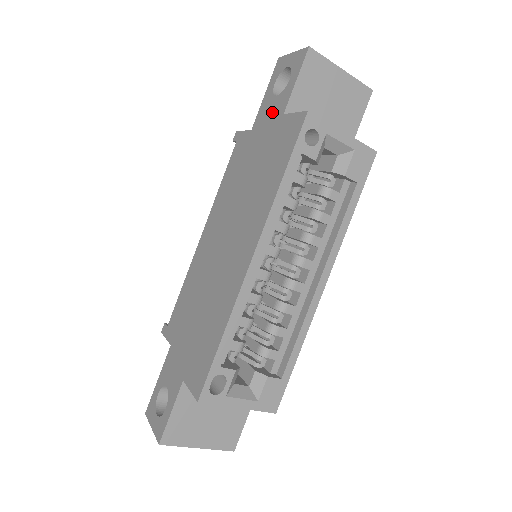
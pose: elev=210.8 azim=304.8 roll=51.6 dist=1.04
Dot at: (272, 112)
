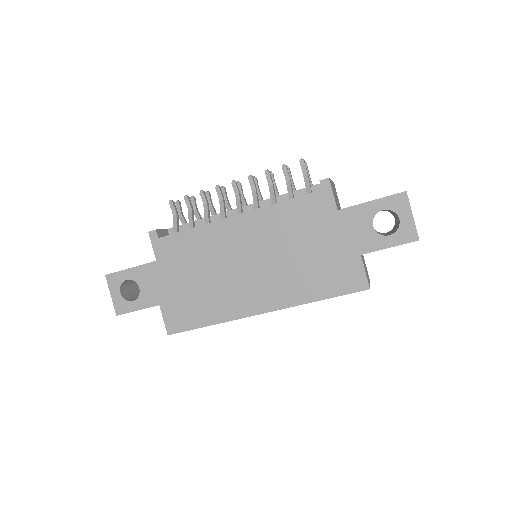
Dot at: (359, 234)
